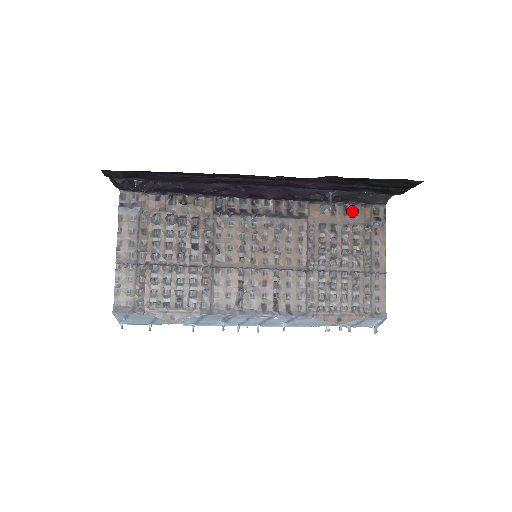
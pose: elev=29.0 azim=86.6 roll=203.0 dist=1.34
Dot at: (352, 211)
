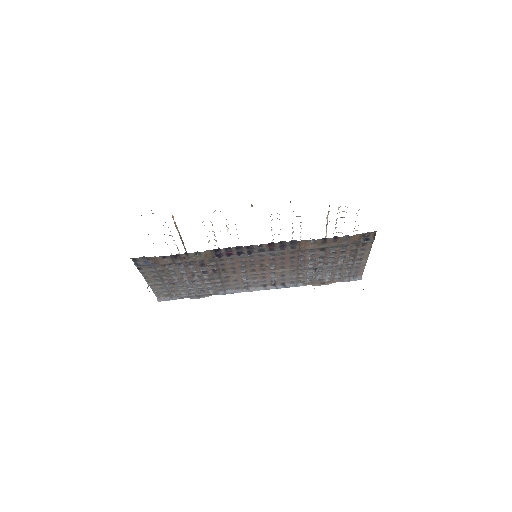
Dot at: (342, 239)
